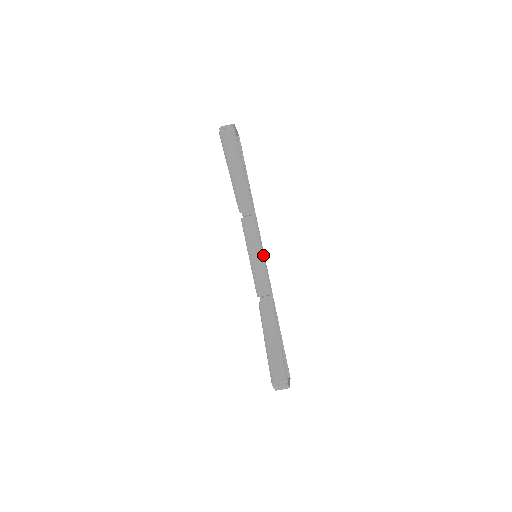
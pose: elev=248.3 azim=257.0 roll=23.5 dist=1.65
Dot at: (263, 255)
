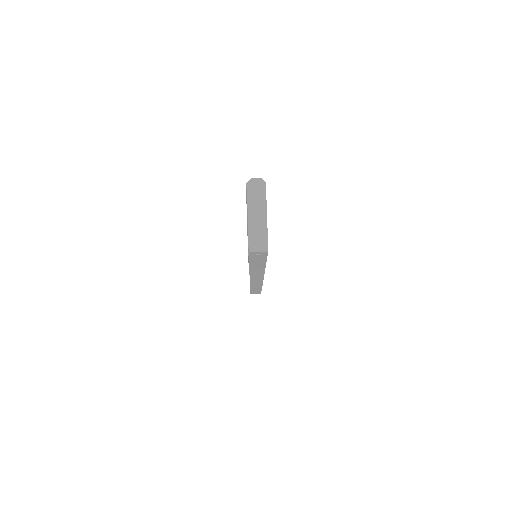
Dot at: occluded
